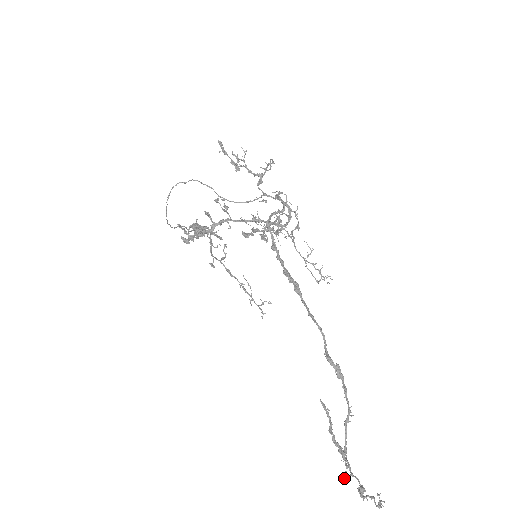
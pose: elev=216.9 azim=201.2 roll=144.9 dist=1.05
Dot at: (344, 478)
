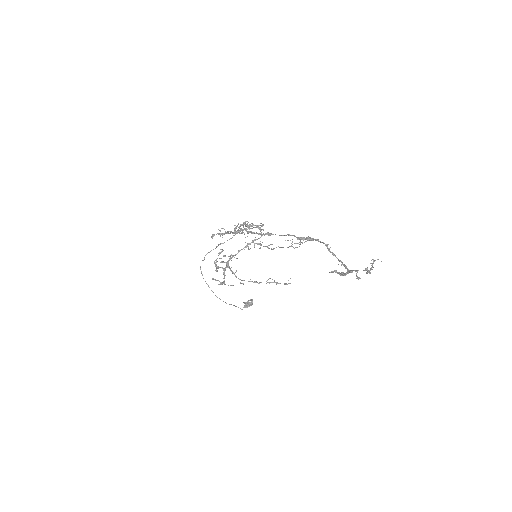
Dot at: occluded
